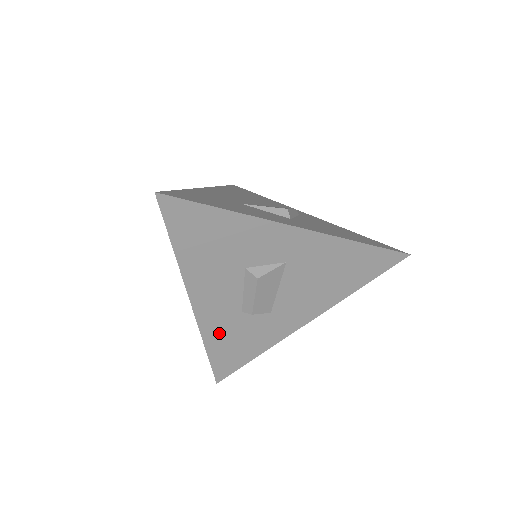
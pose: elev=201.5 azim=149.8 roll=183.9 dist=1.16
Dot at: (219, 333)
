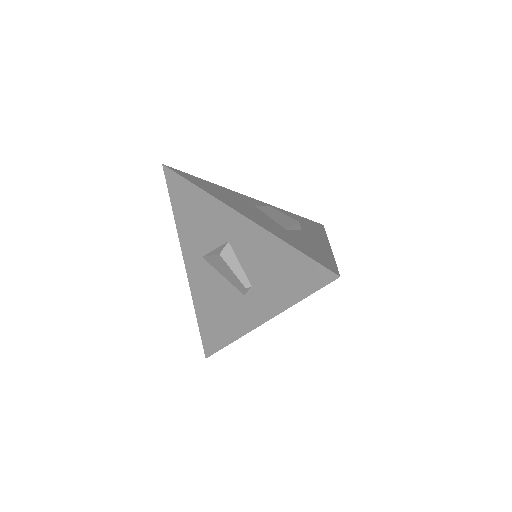
Dot at: occluded
